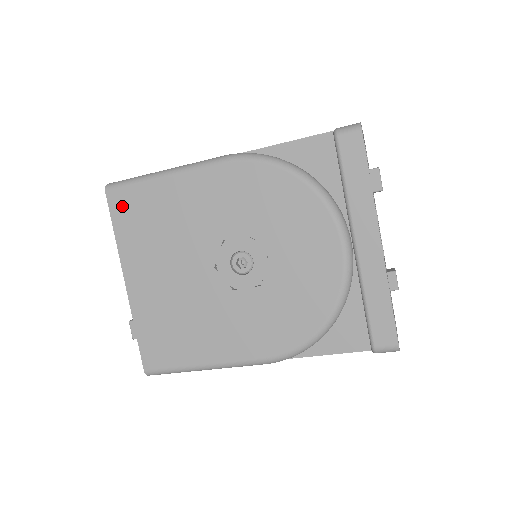
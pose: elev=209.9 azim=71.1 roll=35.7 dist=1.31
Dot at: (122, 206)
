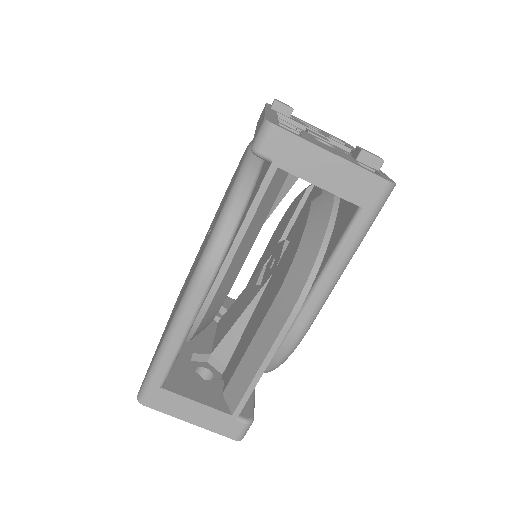
Dot at: occluded
